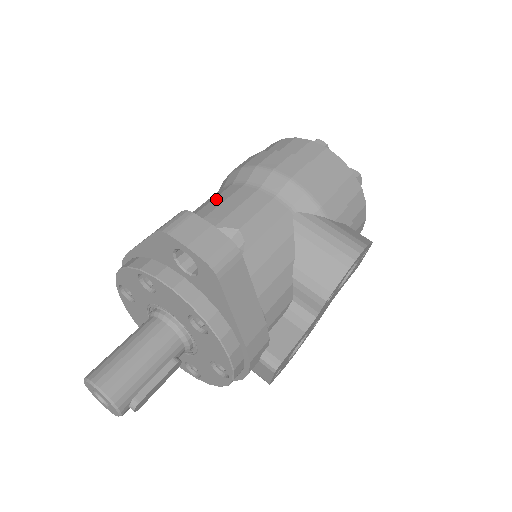
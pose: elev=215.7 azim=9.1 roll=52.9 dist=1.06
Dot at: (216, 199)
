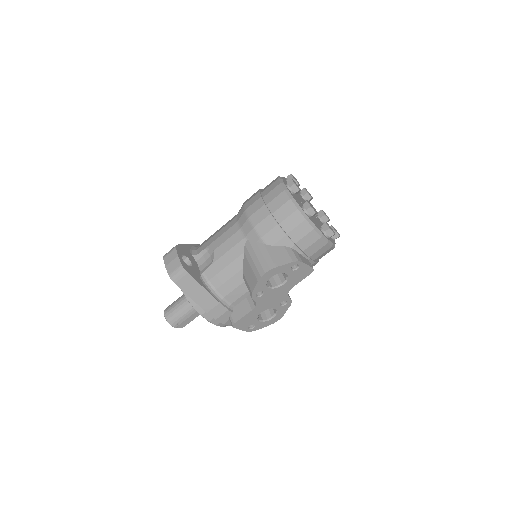
Dot at: (224, 225)
